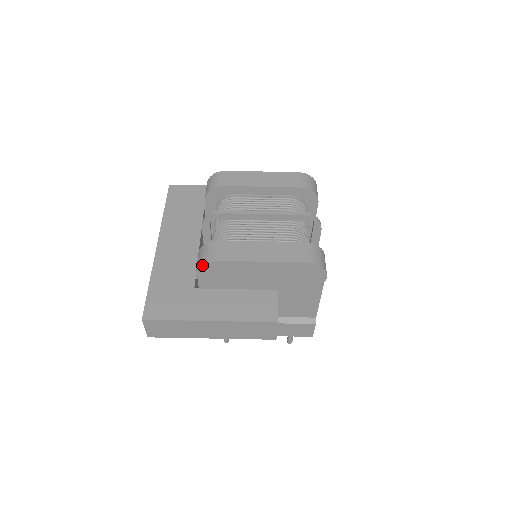
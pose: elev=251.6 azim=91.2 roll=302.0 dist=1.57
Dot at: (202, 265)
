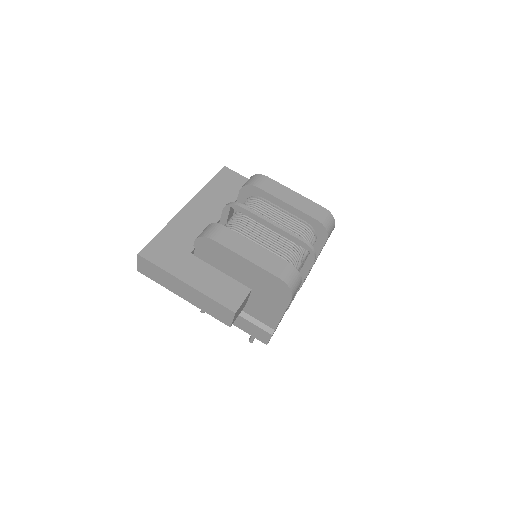
Dot at: (201, 237)
